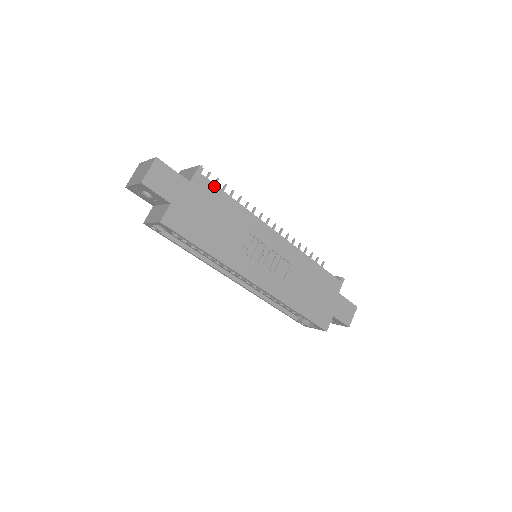
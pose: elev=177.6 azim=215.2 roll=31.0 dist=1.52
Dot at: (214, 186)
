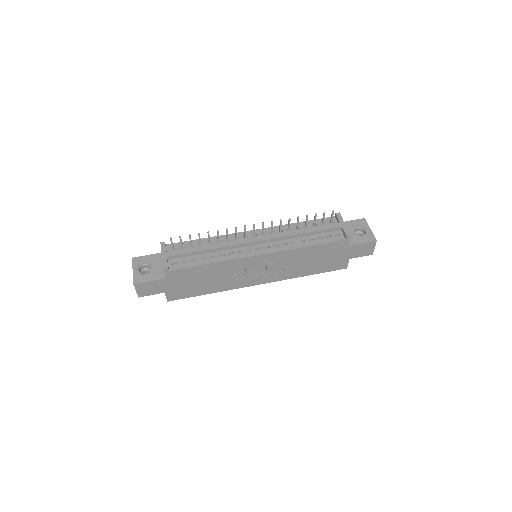
Dot at: (184, 269)
